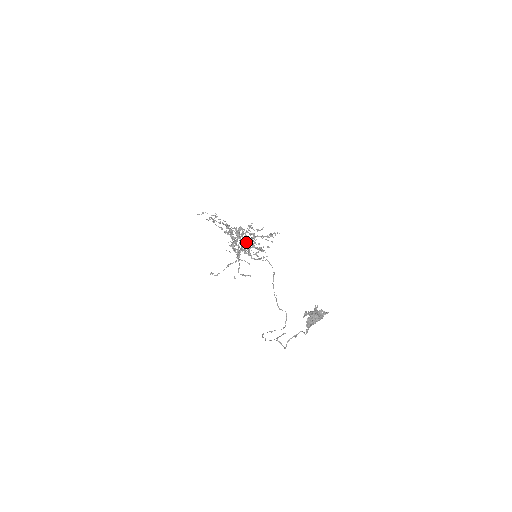
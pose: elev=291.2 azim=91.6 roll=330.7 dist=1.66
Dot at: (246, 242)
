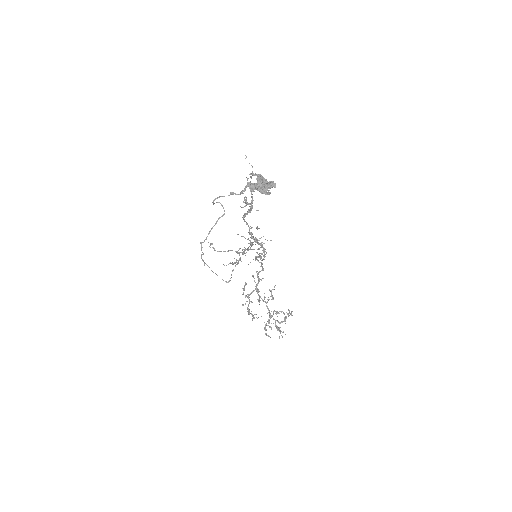
Dot at: (257, 256)
